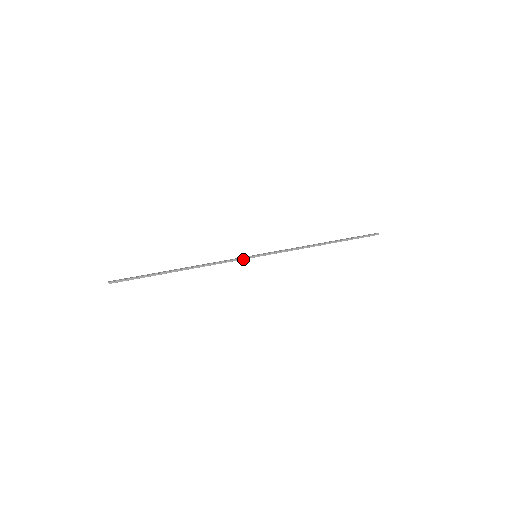
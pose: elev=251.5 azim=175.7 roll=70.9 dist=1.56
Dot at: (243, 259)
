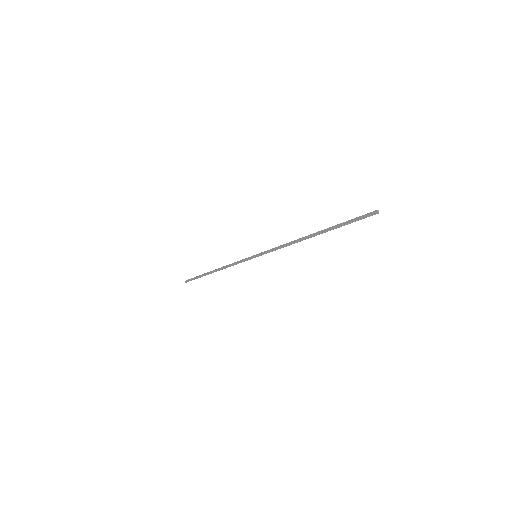
Dot at: occluded
